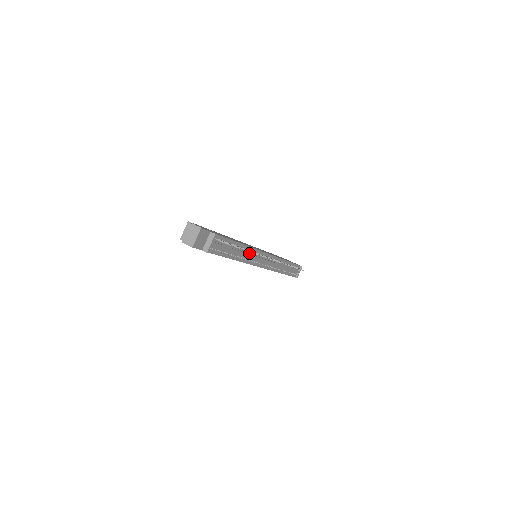
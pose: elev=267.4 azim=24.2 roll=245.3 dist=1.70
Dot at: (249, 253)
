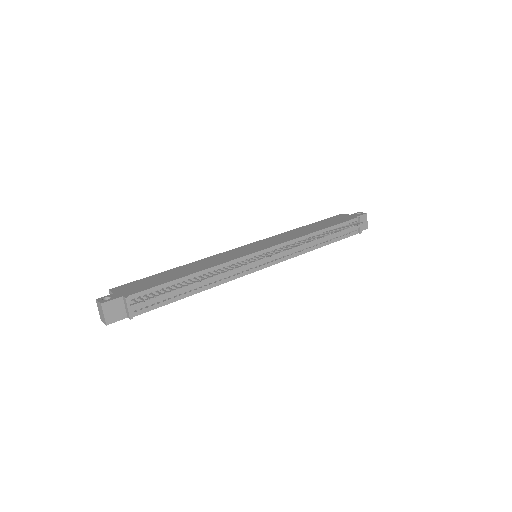
Dot at: occluded
